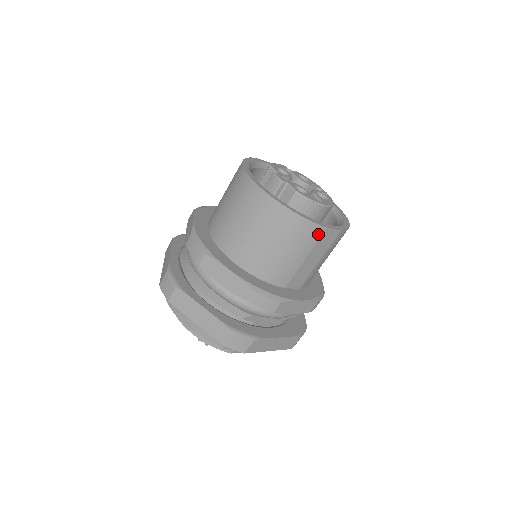
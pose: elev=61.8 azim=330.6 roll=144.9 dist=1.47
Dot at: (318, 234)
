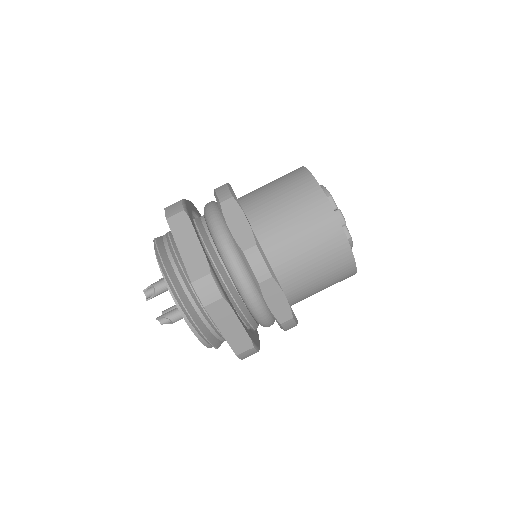
Dot at: occluded
